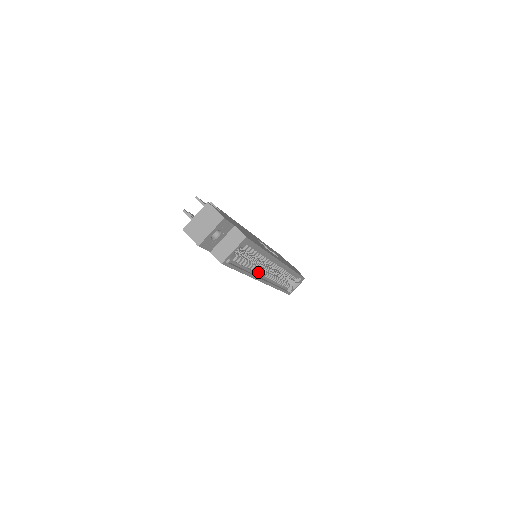
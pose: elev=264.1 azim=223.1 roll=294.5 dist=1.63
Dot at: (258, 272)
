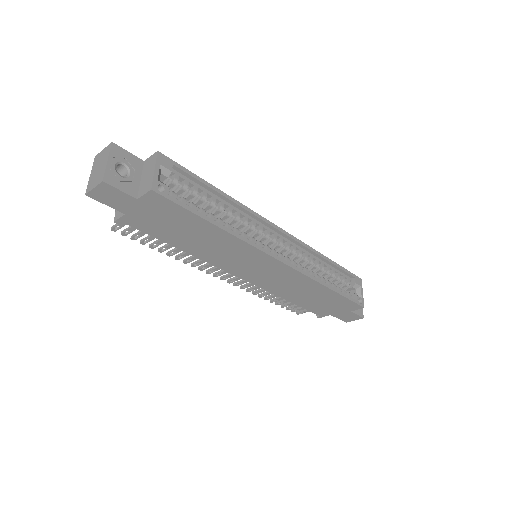
Dot at: occluded
